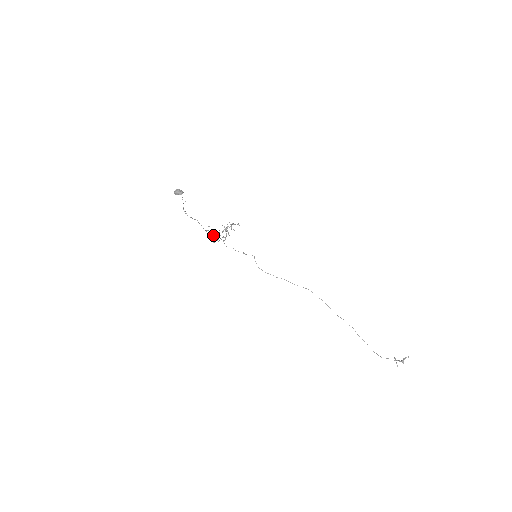
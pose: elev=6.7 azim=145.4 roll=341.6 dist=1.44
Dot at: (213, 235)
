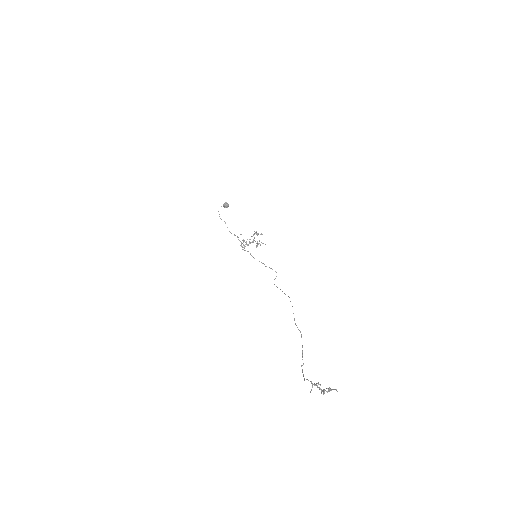
Dot at: (245, 244)
